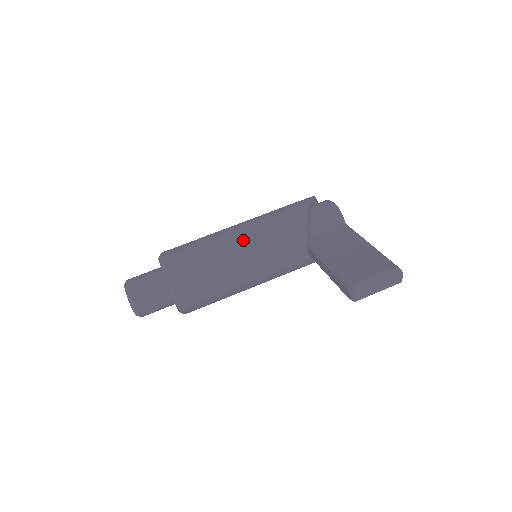
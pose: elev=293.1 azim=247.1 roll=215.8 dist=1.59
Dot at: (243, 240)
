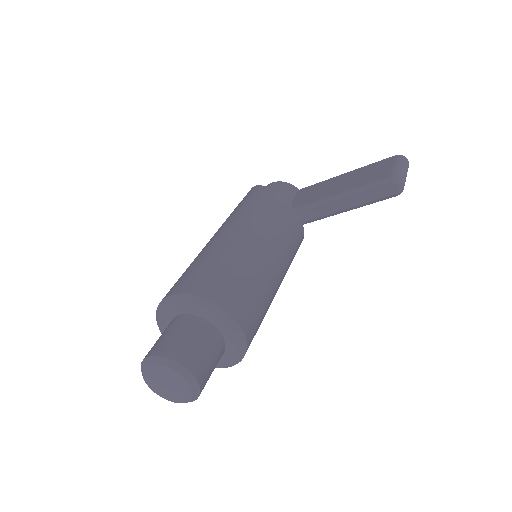
Dot at: (244, 230)
